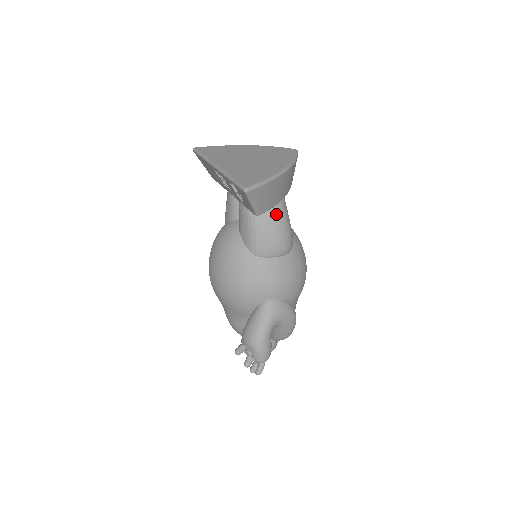
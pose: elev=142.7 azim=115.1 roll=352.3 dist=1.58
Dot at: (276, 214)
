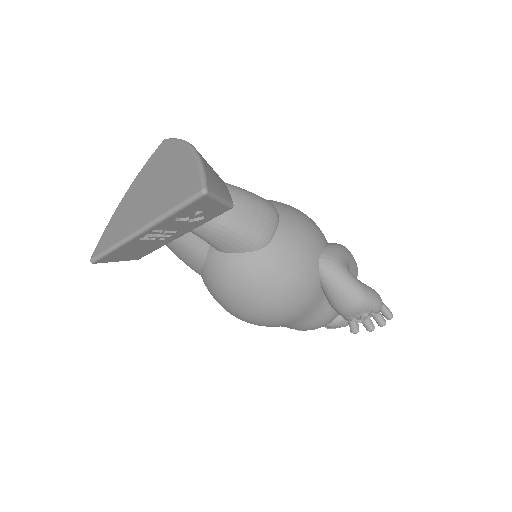
Dot at: (232, 195)
